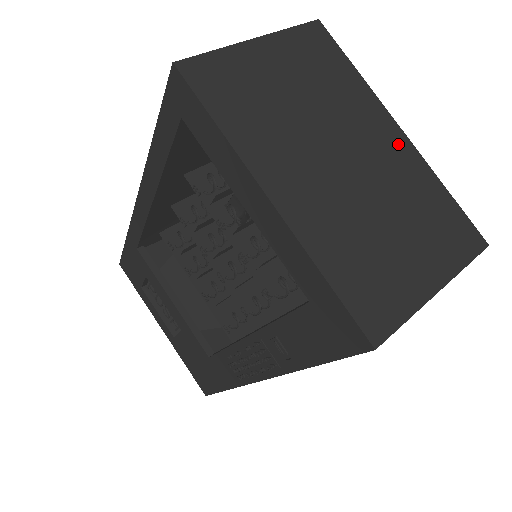
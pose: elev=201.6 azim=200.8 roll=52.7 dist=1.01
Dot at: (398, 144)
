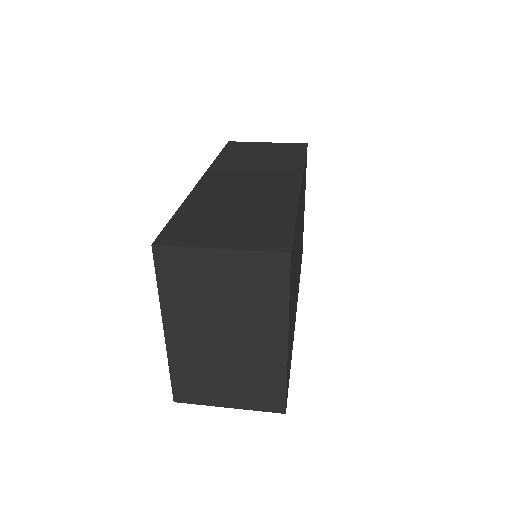
Dot at: (275, 348)
